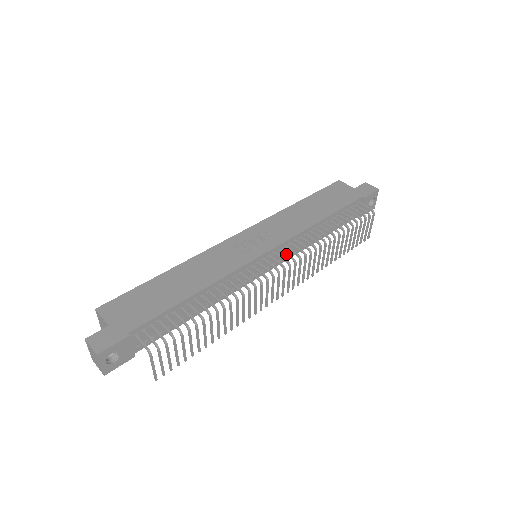
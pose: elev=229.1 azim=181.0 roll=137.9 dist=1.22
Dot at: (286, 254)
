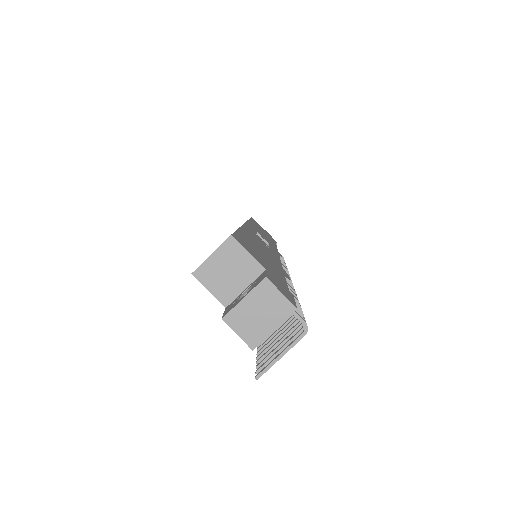
Dot at: occluded
